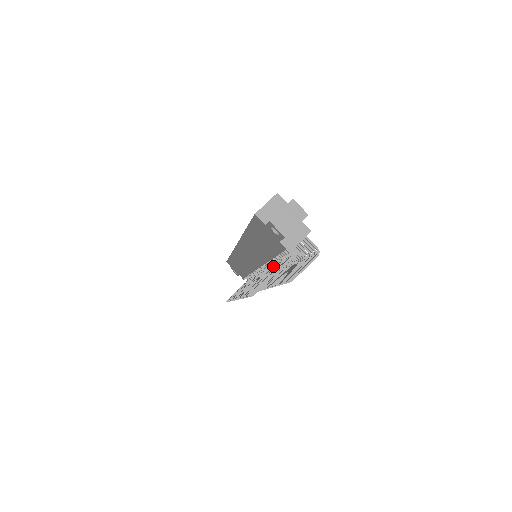
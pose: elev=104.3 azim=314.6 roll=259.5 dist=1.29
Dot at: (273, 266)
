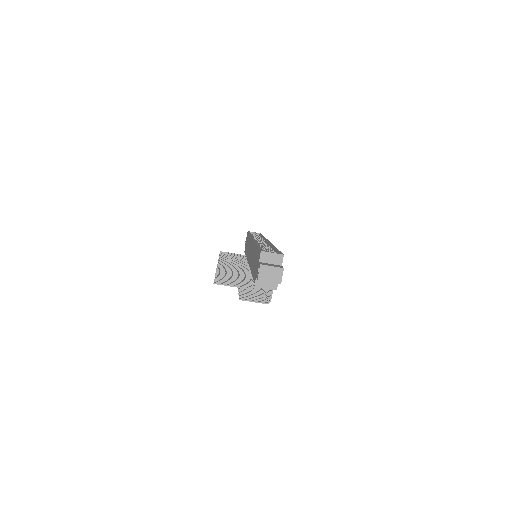
Dot at: (251, 276)
